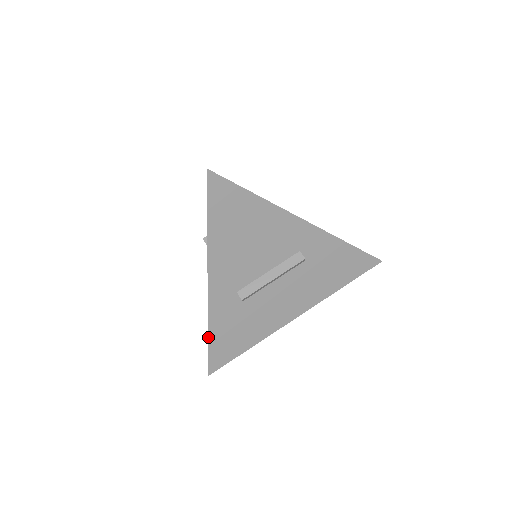
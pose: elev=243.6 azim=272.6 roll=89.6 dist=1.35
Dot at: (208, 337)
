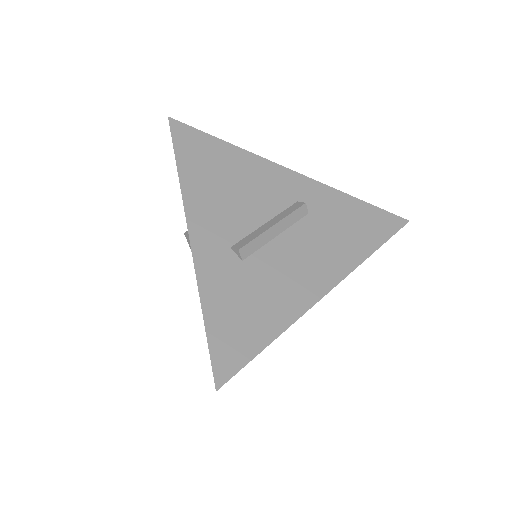
Dot at: (203, 315)
